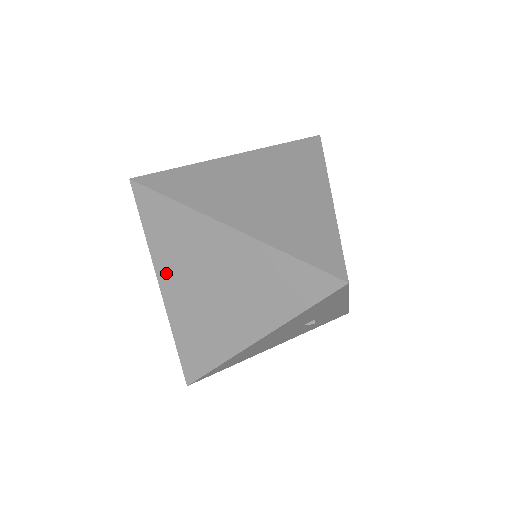
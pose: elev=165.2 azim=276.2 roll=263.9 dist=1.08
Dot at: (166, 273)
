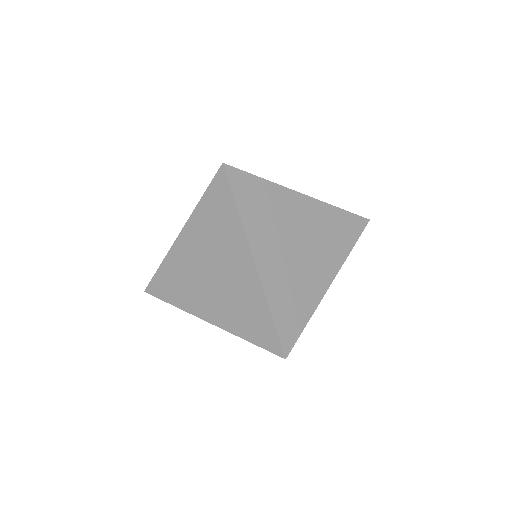
Dot at: (260, 244)
